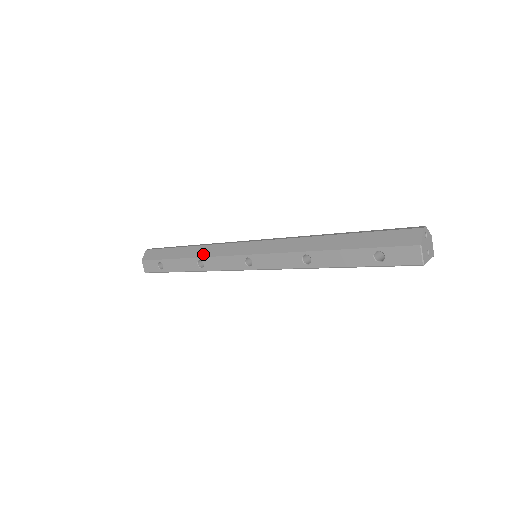
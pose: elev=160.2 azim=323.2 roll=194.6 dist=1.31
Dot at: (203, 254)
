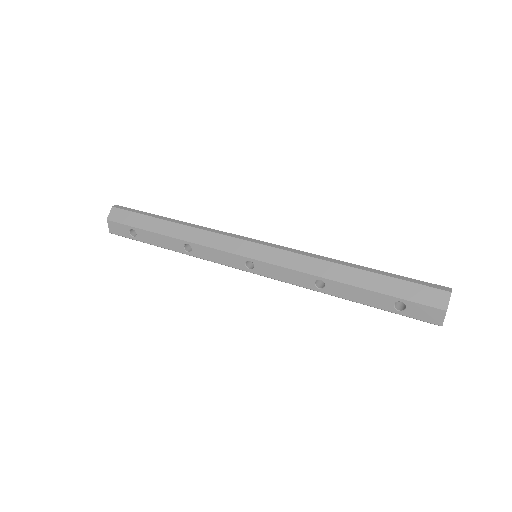
Dot at: (193, 239)
